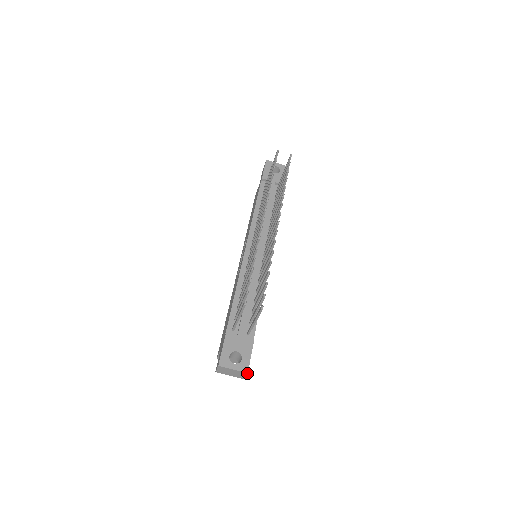
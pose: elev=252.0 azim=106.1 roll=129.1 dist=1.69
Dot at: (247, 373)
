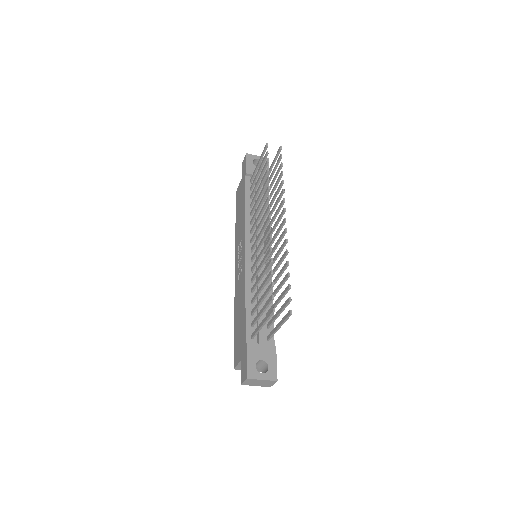
Dot at: occluded
